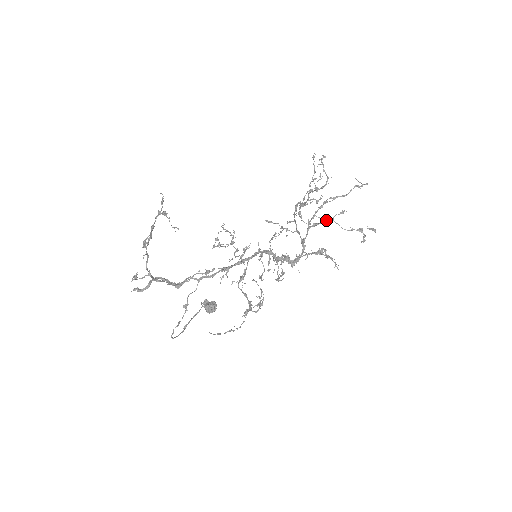
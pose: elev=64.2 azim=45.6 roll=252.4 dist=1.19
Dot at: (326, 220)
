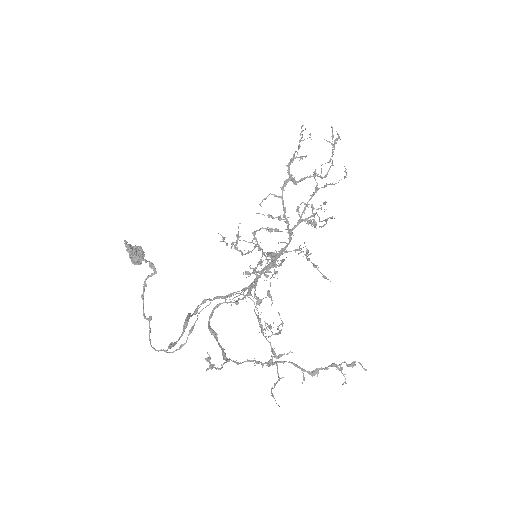
Dot at: (315, 214)
